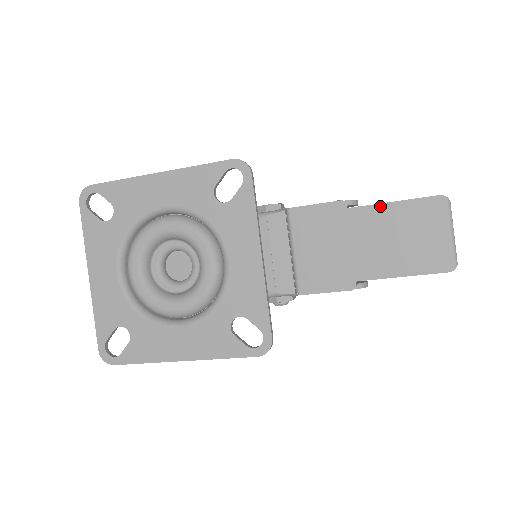
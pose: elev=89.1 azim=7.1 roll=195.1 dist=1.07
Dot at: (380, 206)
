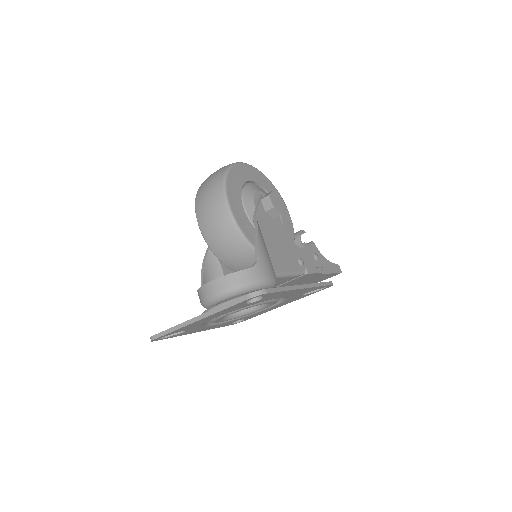
Dot at: (327, 274)
